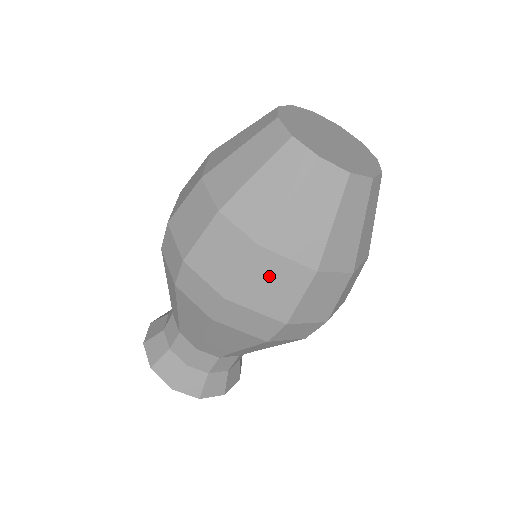
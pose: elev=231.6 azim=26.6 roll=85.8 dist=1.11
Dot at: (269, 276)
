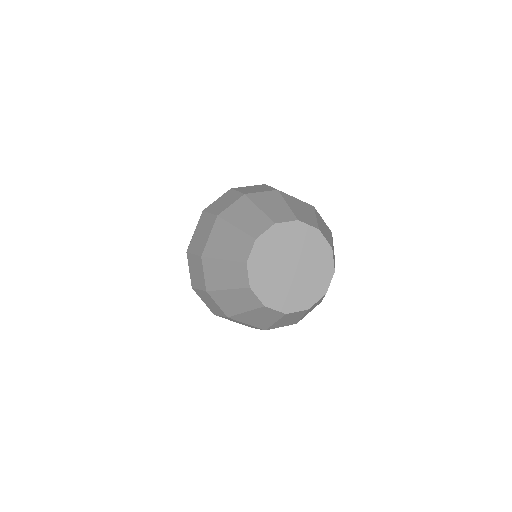
Dot at: (237, 321)
